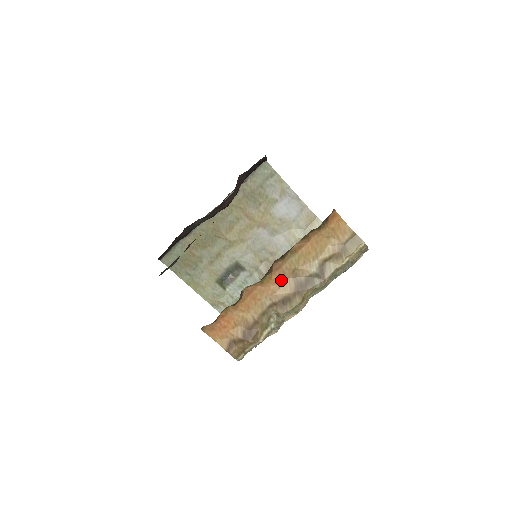
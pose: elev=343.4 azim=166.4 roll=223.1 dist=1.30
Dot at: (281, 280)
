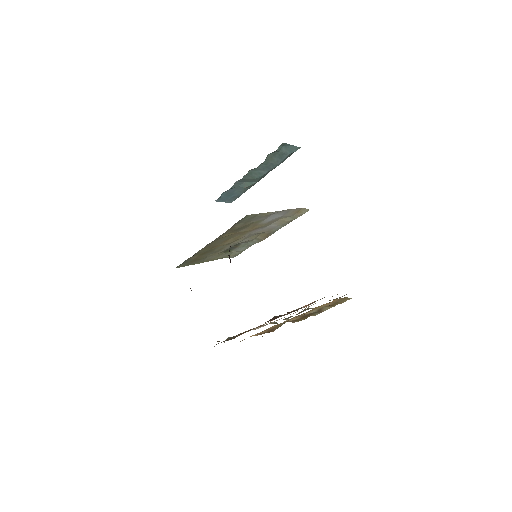
Dot at: occluded
